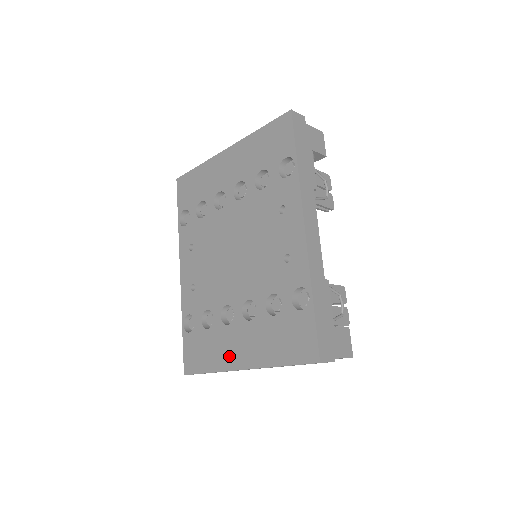
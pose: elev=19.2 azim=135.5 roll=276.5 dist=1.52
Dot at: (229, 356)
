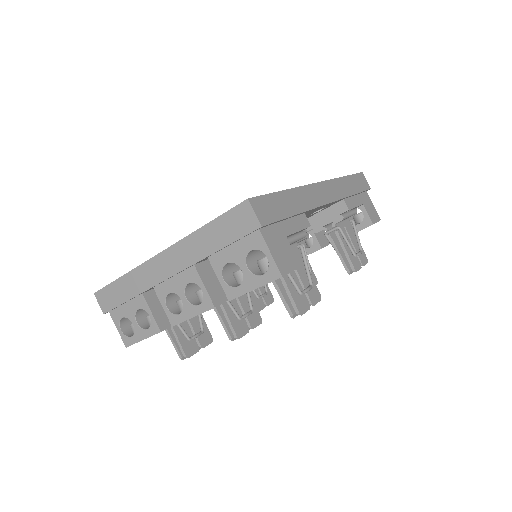
Dot at: occluded
